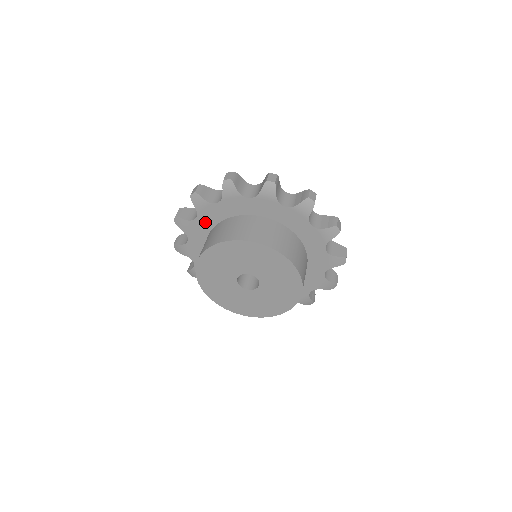
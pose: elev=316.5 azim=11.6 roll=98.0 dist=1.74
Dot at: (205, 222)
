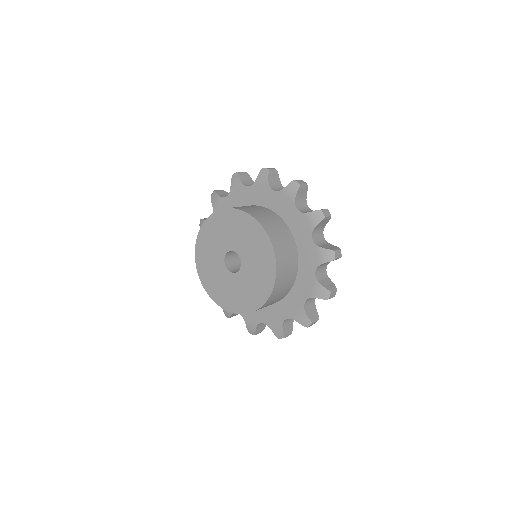
Dot at: (232, 203)
